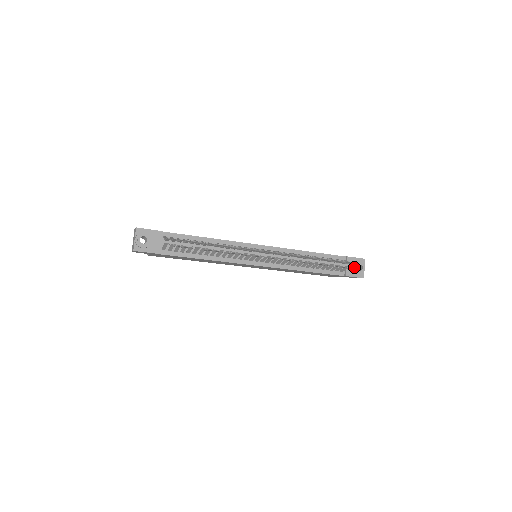
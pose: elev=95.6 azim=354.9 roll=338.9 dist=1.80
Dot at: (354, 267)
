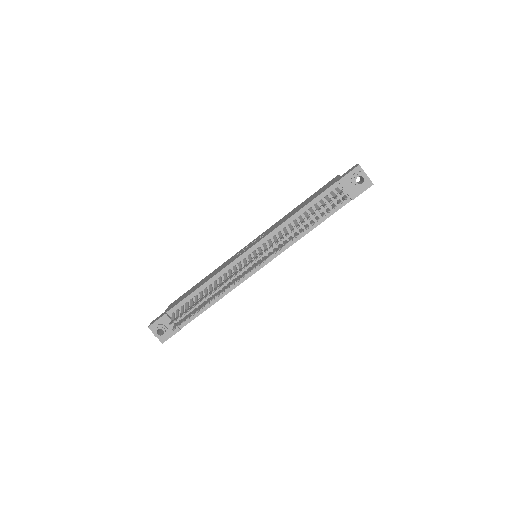
Dot at: (346, 198)
